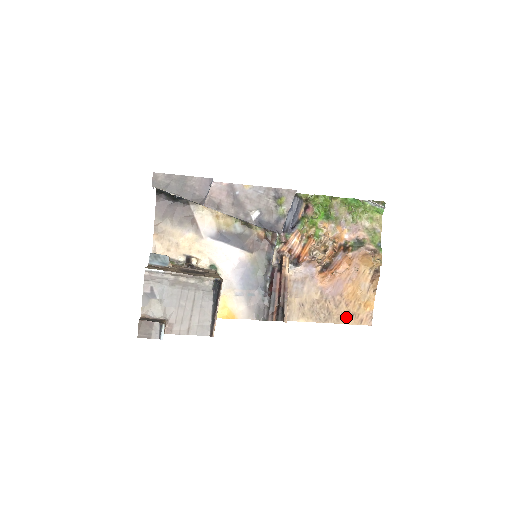
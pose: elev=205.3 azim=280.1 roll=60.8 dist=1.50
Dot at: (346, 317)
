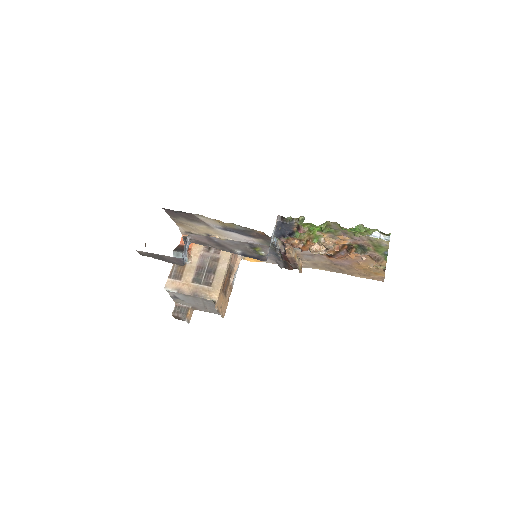
Dot at: (358, 274)
